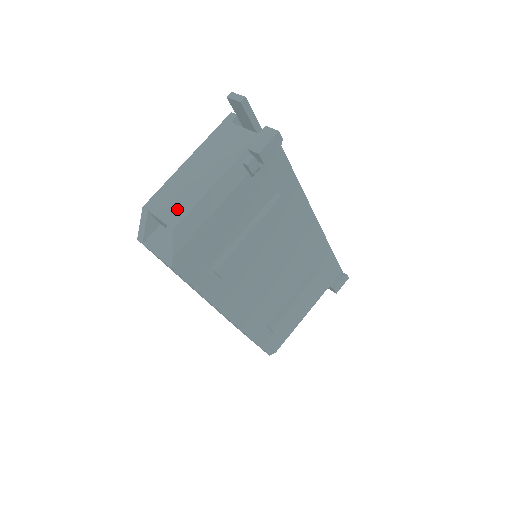
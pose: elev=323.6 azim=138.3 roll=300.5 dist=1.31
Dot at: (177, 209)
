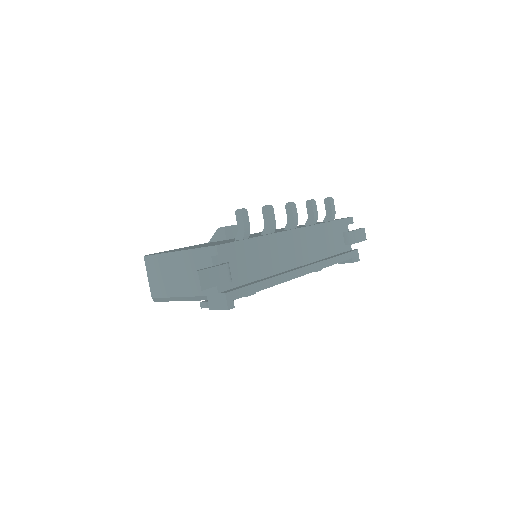
Dot at: (158, 287)
